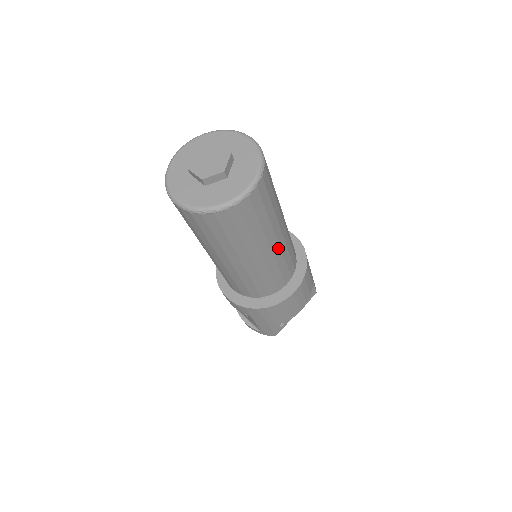
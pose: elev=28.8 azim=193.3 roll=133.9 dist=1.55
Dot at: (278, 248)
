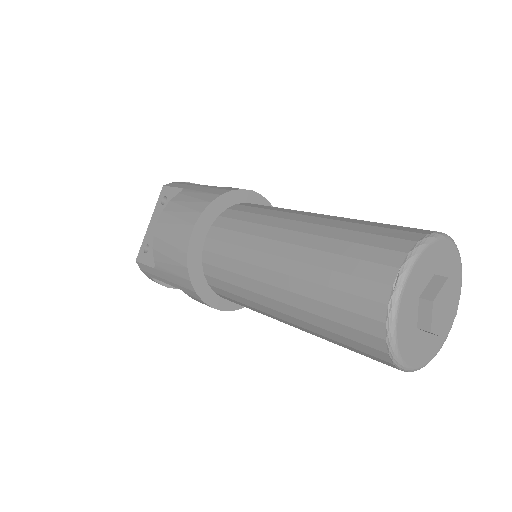
Dot at: occluded
